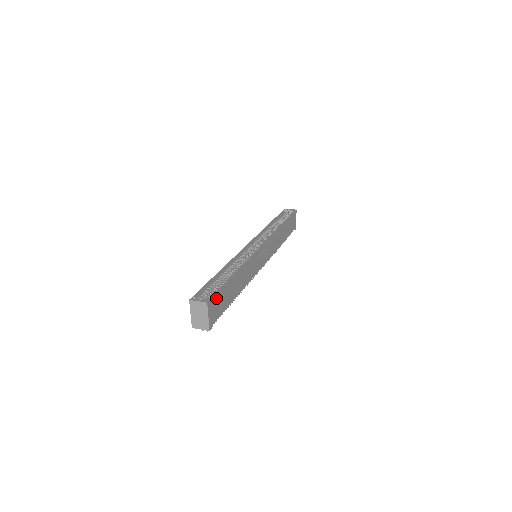
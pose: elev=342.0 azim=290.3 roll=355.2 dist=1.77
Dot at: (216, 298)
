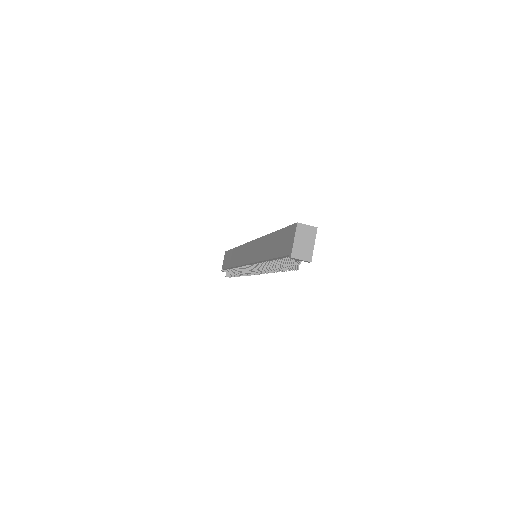
Dot at: occluded
